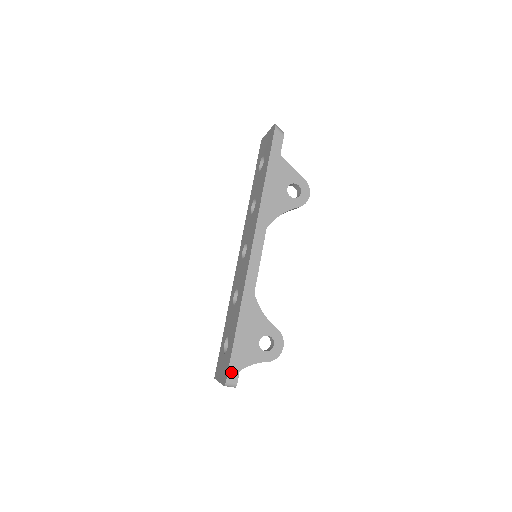
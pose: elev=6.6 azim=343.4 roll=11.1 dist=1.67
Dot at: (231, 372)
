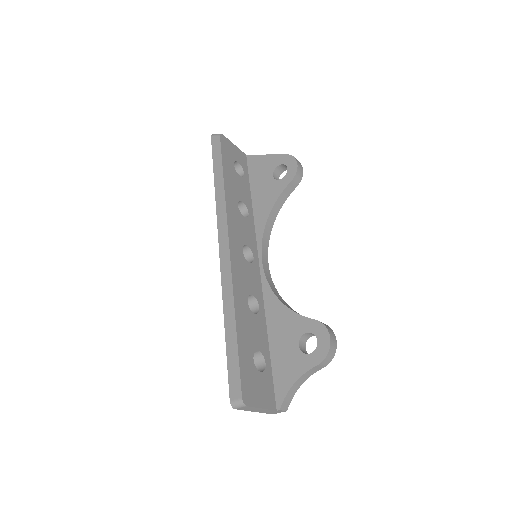
Dot at: (232, 388)
